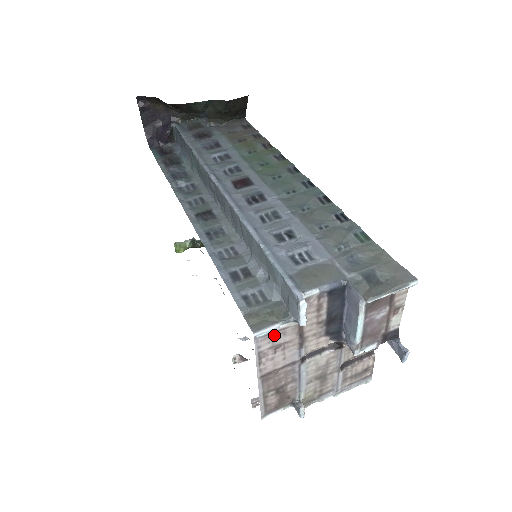
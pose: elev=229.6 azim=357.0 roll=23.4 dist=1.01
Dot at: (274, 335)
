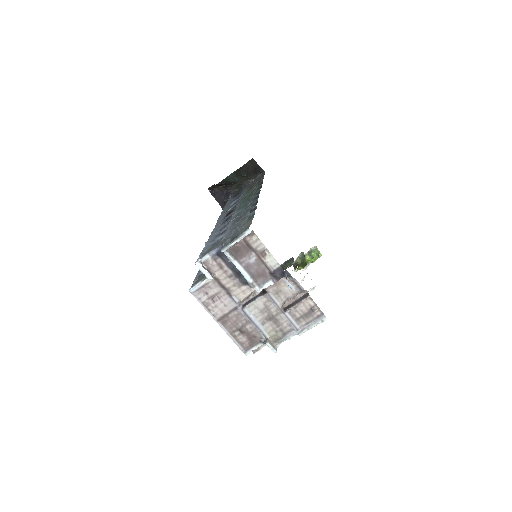
Dot at: (204, 289)
